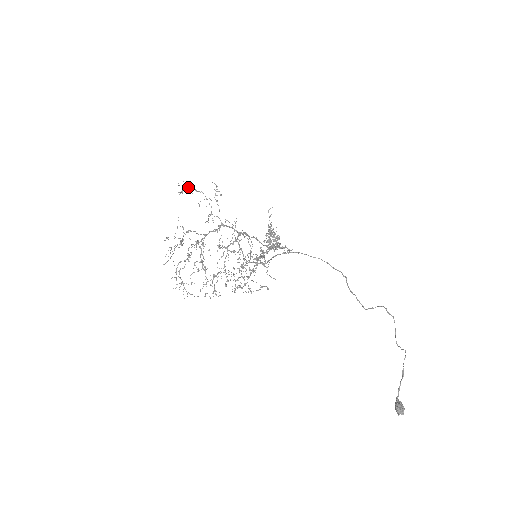
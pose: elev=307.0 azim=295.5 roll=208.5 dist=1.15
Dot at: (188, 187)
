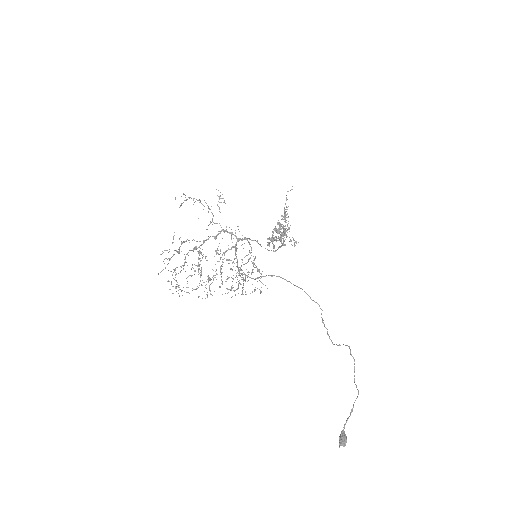
Dot at: (190, 197)
